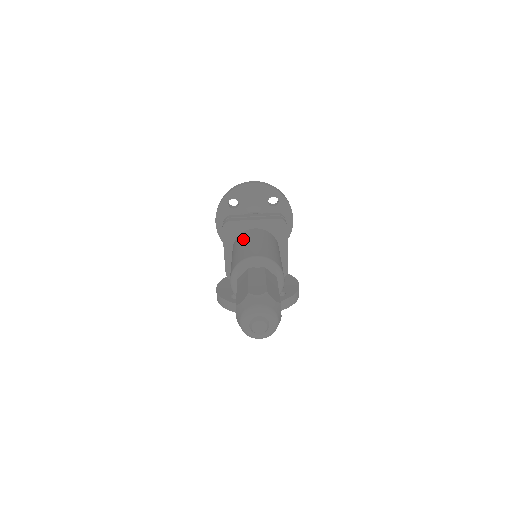
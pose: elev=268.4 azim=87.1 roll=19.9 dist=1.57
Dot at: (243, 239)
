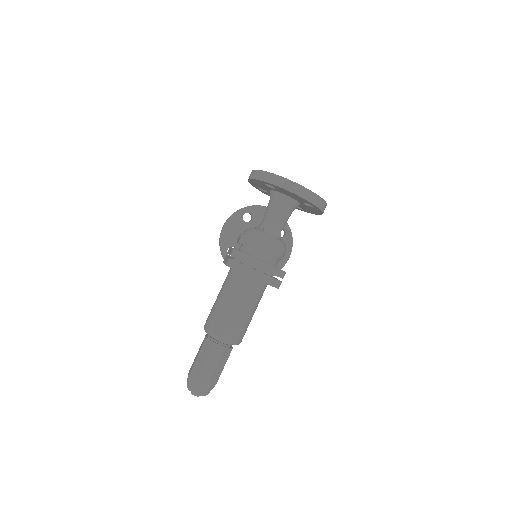
Dot at: (234, 292)
